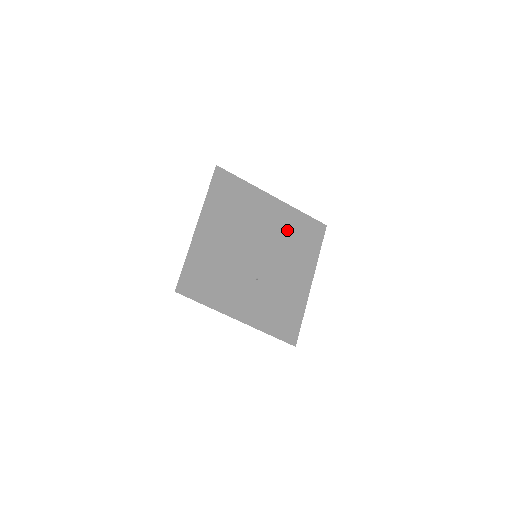
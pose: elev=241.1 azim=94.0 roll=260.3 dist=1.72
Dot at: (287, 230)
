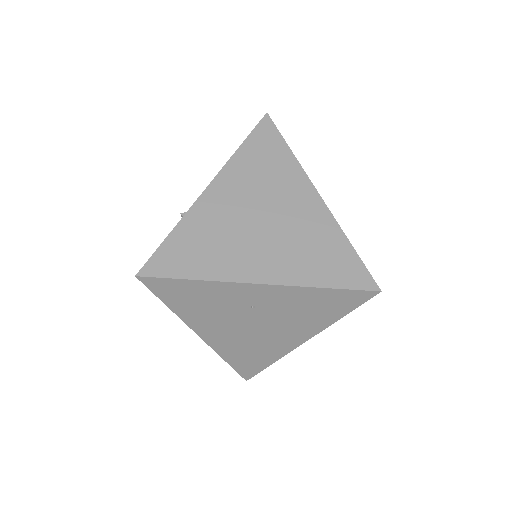
Dot at: (327, 268)
